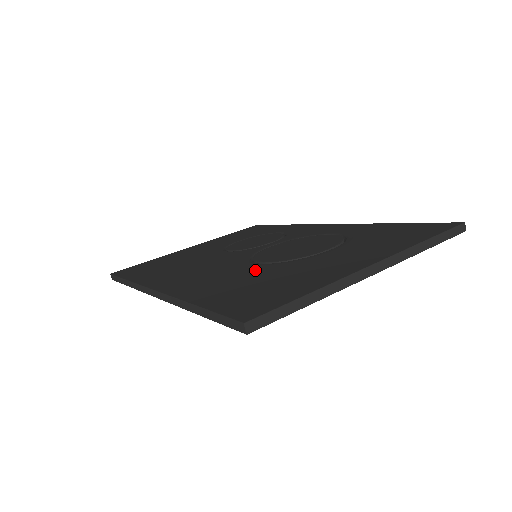
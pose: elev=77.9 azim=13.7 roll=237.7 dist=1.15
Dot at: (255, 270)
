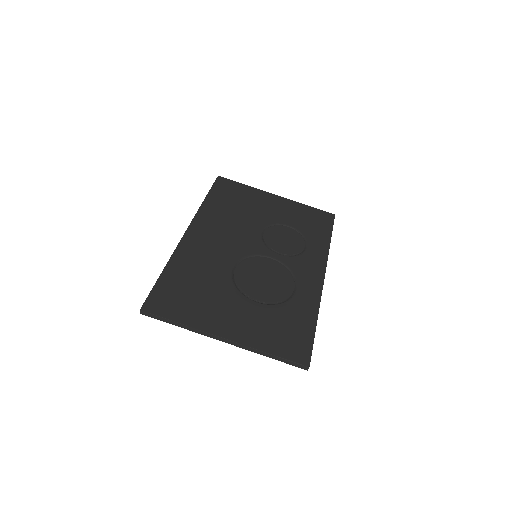
Dot at: (218, 274)
